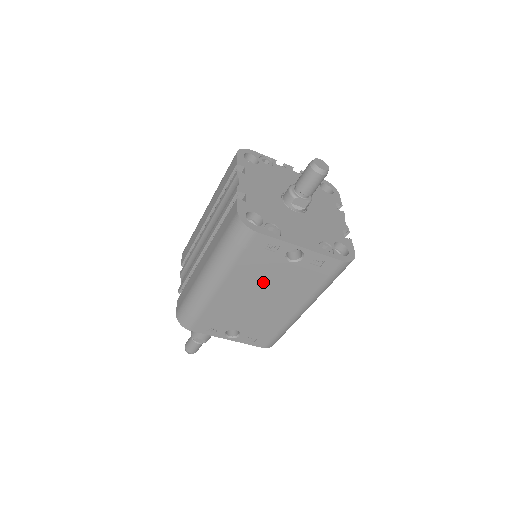
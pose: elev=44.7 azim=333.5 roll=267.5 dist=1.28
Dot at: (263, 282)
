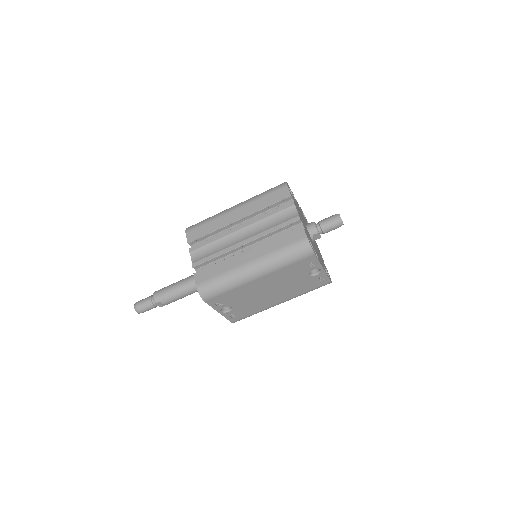
Dot at: (283, 282)
